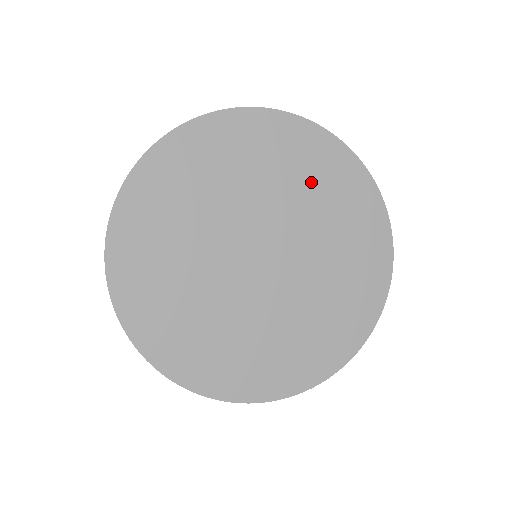
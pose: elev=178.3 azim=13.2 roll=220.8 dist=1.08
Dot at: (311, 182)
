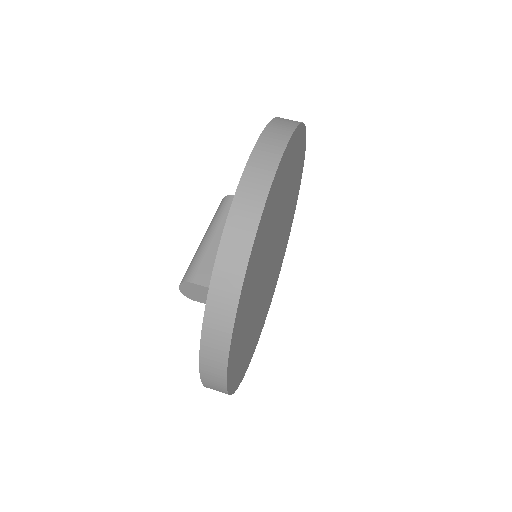
Dot at: (272, 218)
